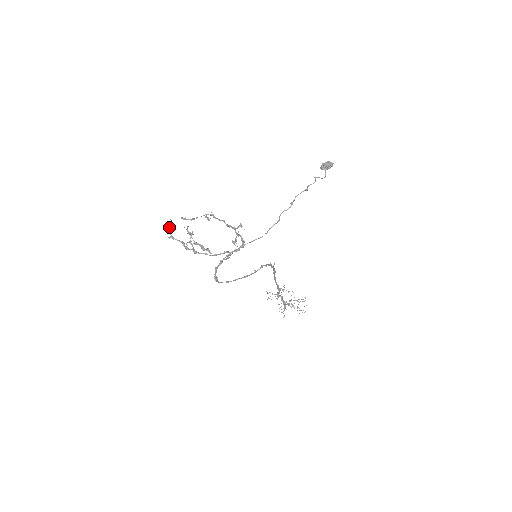
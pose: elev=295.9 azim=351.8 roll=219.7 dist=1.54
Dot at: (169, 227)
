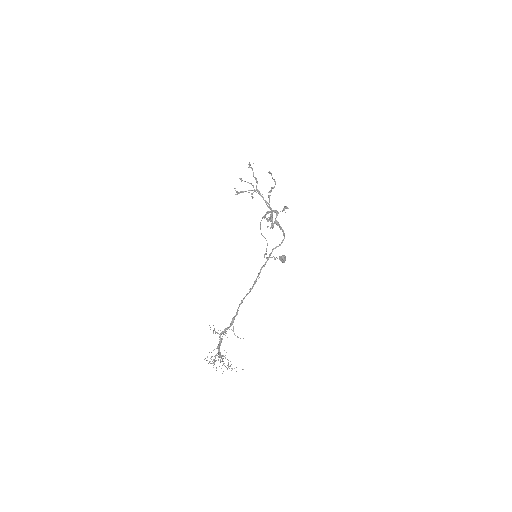
Dot at: (249, 164)
